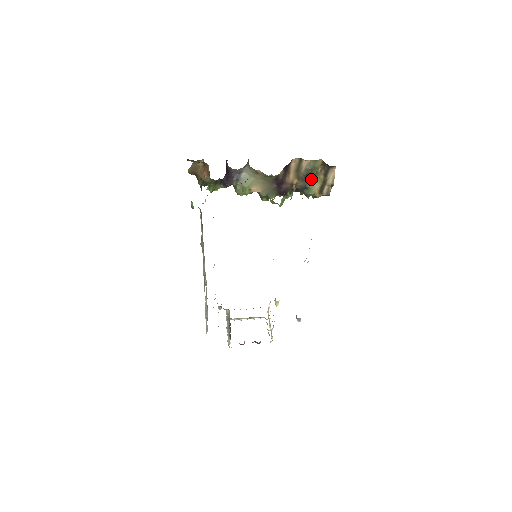
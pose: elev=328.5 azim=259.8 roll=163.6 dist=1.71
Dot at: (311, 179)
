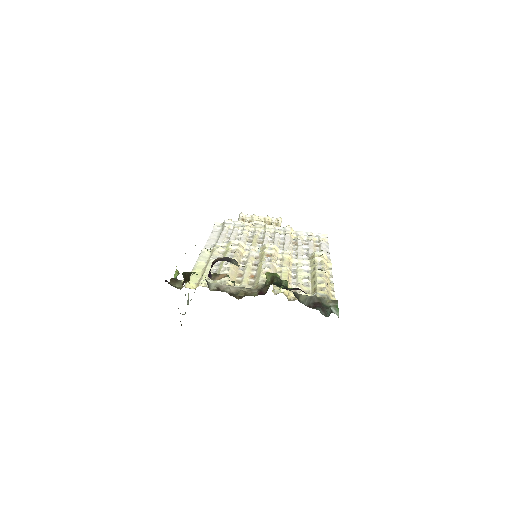
Dot at: occluded
